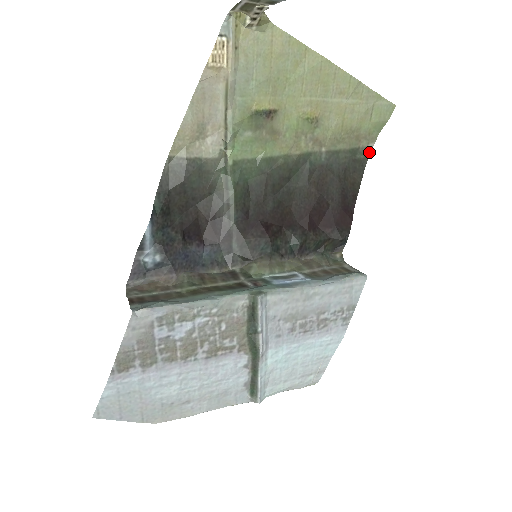
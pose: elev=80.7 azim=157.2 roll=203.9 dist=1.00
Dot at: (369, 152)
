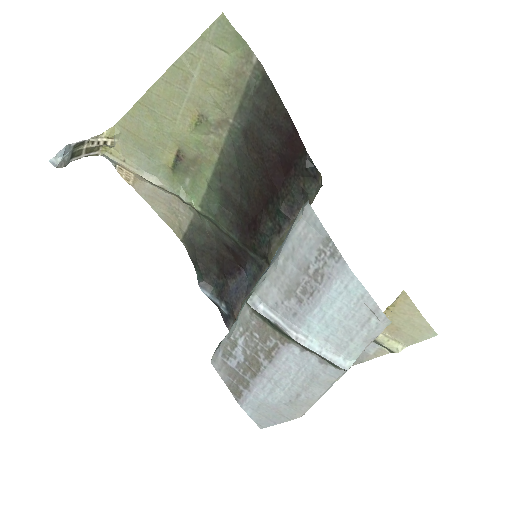
Dot at: (261, 65)
